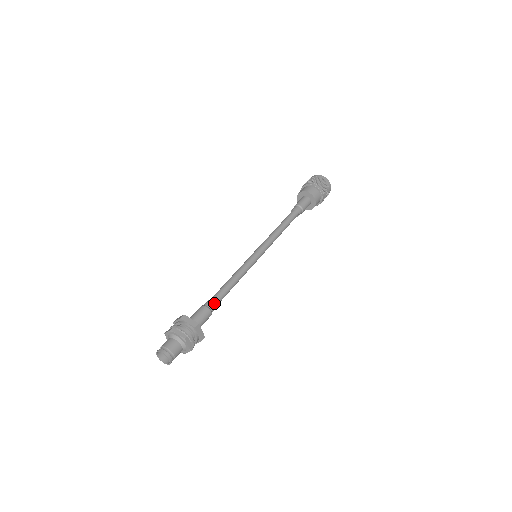
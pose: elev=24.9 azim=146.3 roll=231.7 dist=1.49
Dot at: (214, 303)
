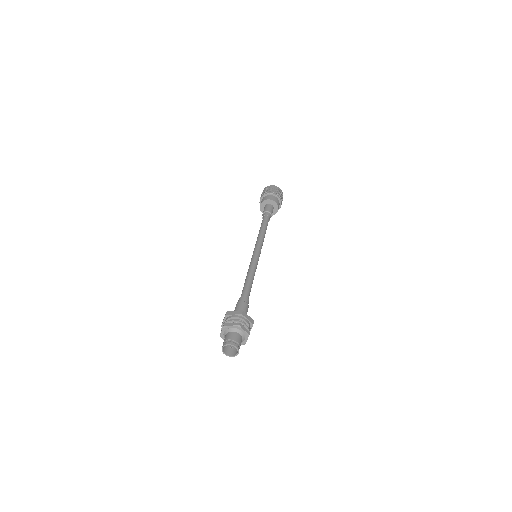
Dot at: occluded
